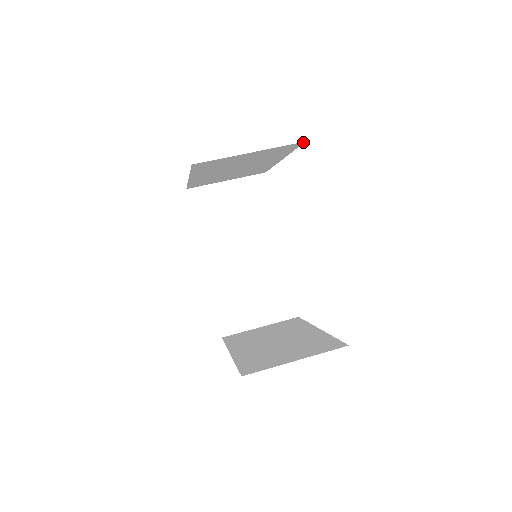
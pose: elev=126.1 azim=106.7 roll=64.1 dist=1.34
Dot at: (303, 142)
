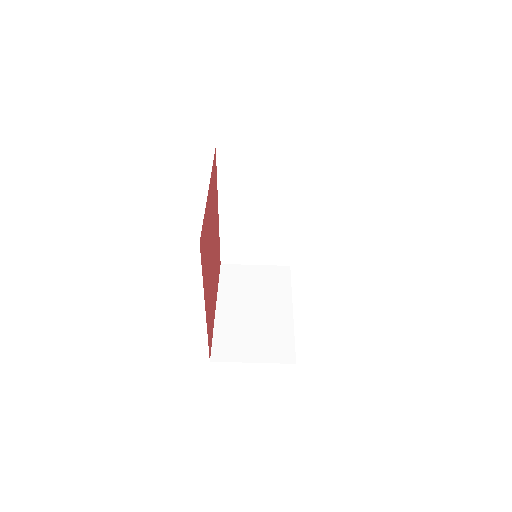
Dot at: occluded
